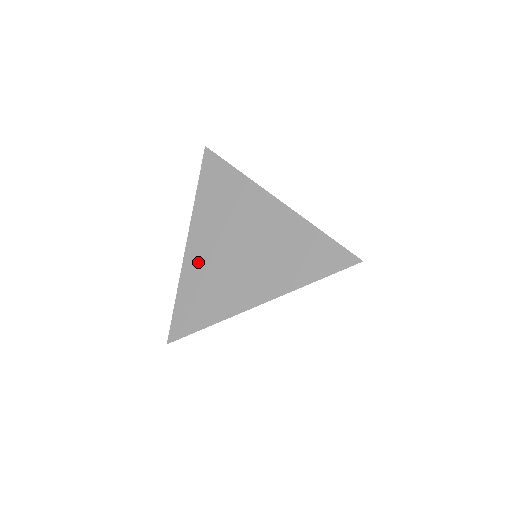
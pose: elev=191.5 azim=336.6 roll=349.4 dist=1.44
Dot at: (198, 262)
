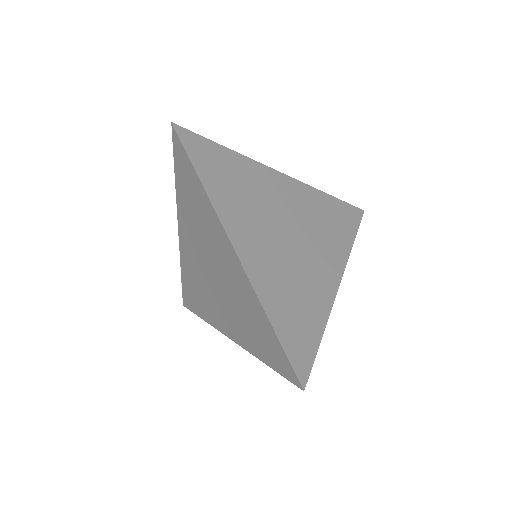
Dot at: (188, 259)
